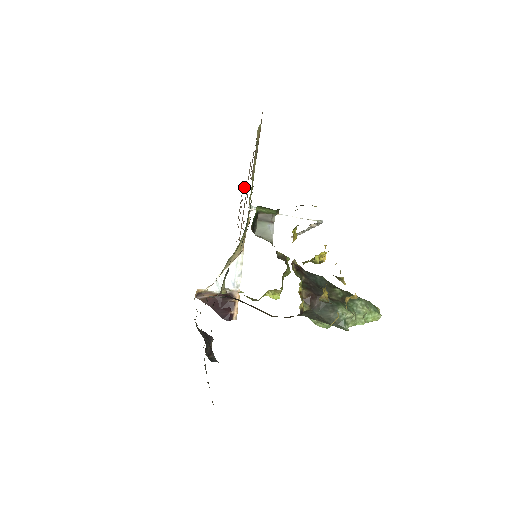
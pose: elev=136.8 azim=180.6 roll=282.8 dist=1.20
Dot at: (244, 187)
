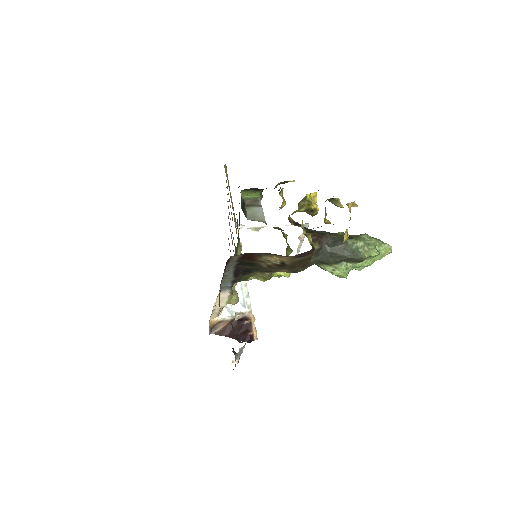
Dot at: occluded
